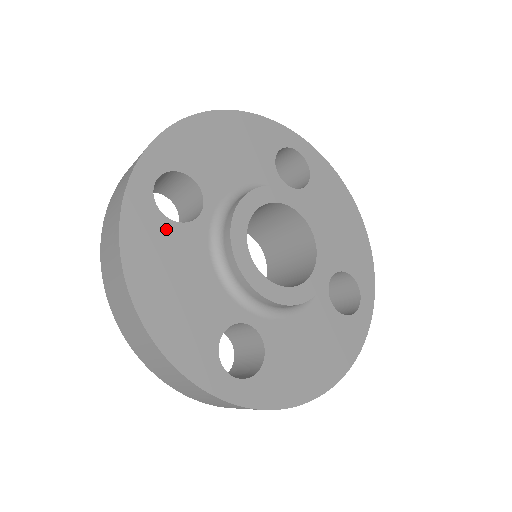
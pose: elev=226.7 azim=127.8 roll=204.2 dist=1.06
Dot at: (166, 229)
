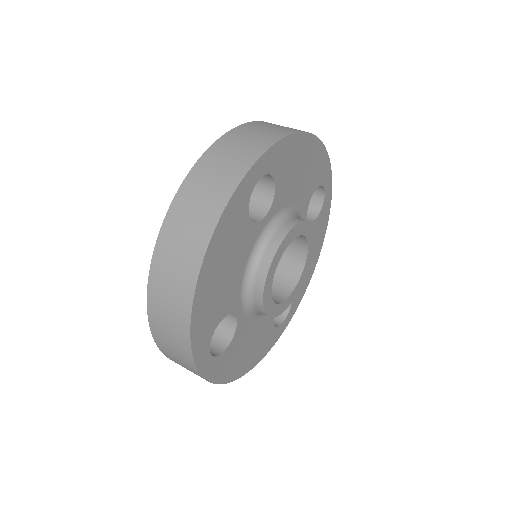
Dot at: (243, 222)
